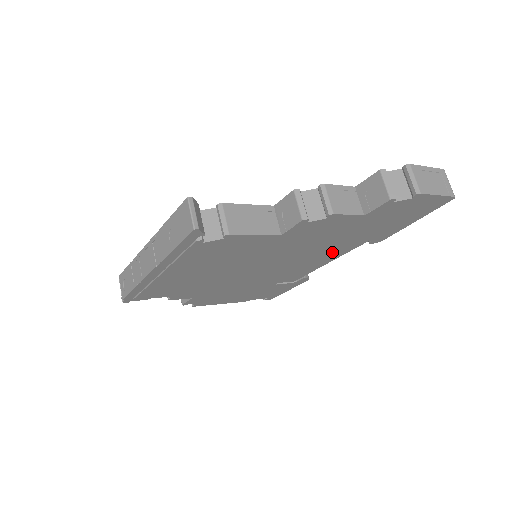
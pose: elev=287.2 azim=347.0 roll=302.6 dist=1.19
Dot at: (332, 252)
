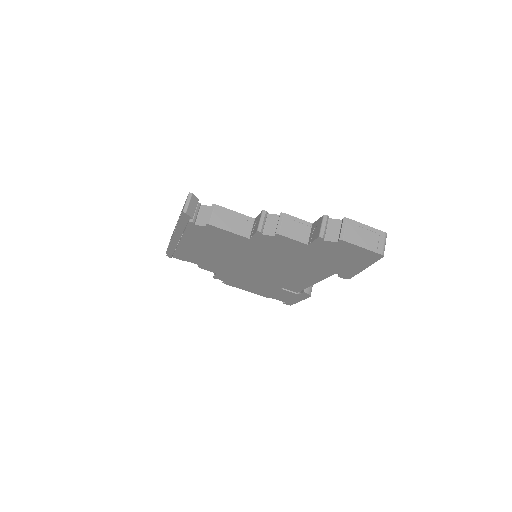
Dot at: (309, 273)
